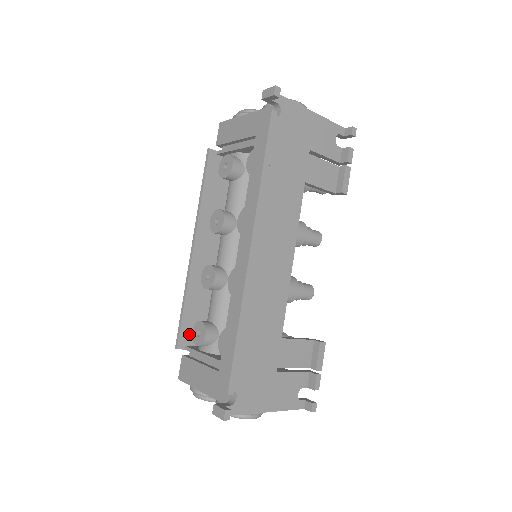
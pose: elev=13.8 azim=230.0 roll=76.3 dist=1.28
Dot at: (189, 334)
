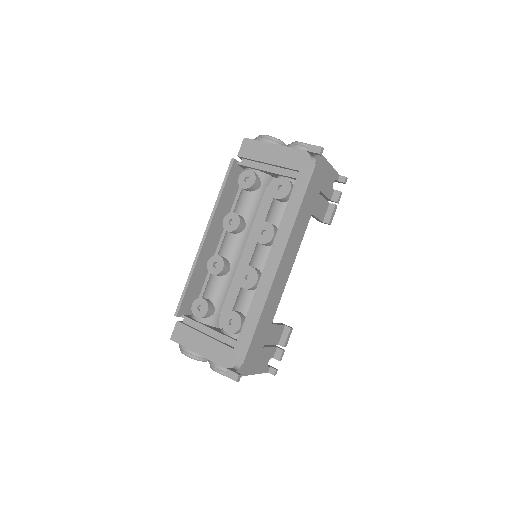
Dot at: (186, 305)
